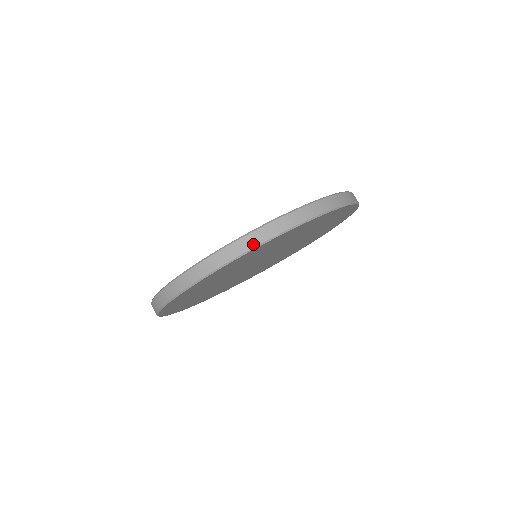
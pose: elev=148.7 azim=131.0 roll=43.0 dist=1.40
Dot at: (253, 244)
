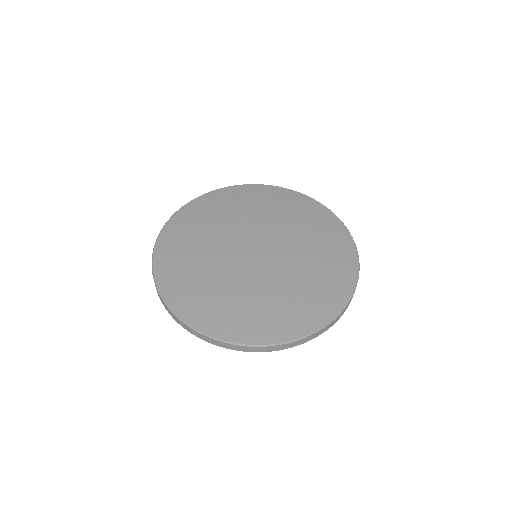
Dot at: (233, 349)
